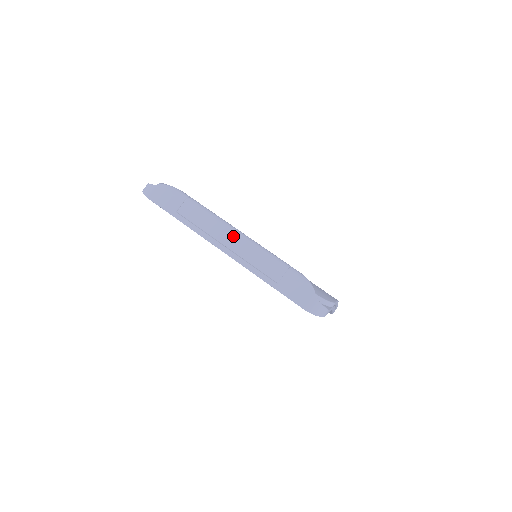
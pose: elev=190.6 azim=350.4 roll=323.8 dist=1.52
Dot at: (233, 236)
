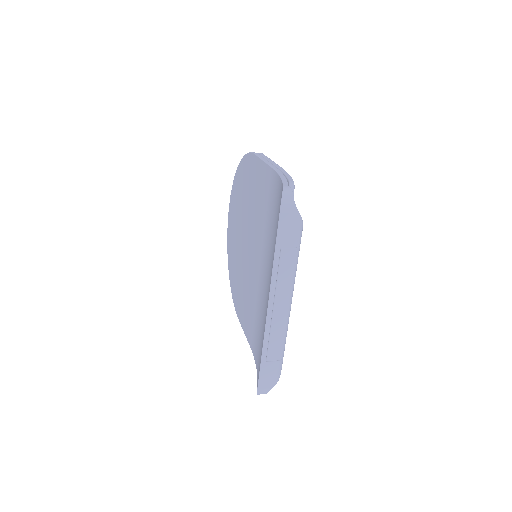
Dot at: (286, 308)
